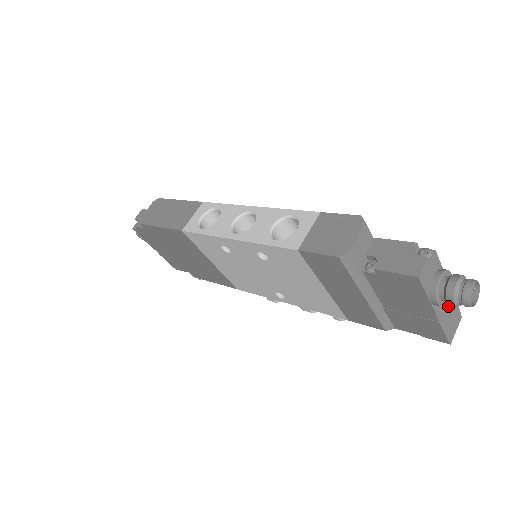
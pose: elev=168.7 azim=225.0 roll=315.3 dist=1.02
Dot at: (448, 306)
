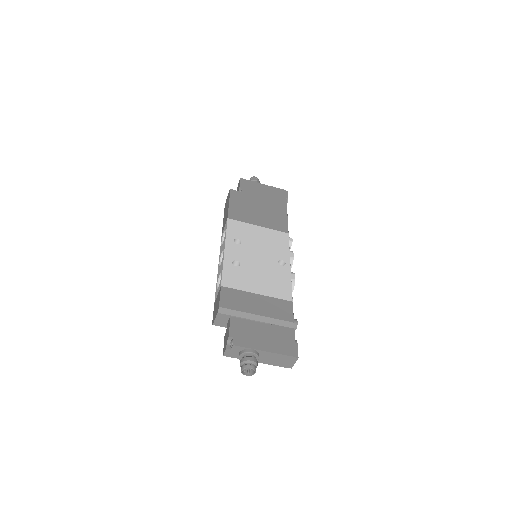
Dot at: (272, 357)
